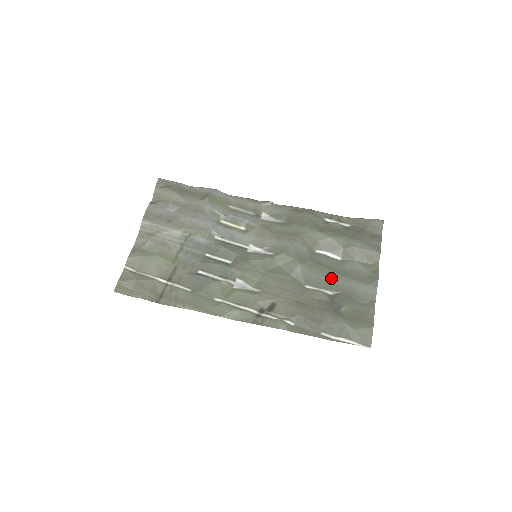
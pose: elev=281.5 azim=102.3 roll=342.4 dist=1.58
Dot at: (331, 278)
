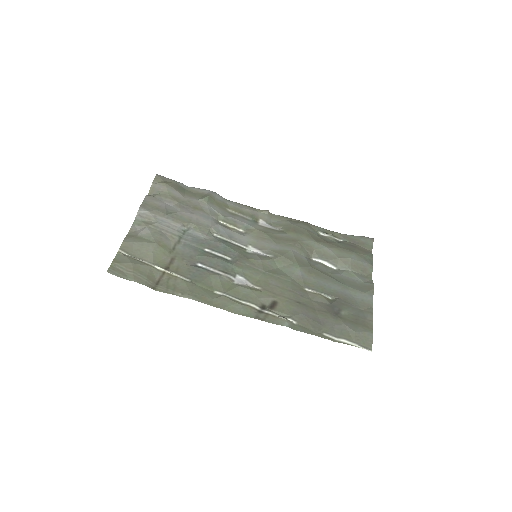
Dot at: (329, 284)
